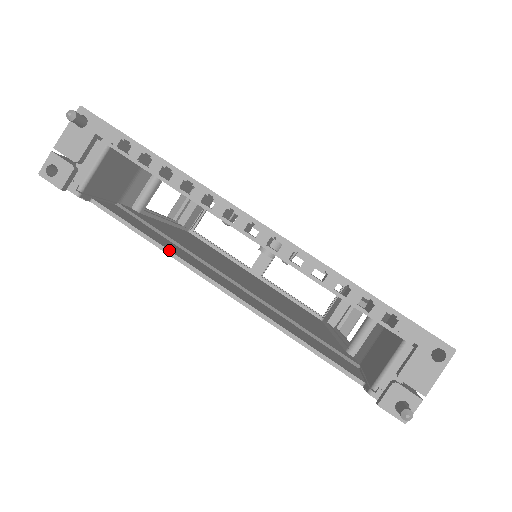
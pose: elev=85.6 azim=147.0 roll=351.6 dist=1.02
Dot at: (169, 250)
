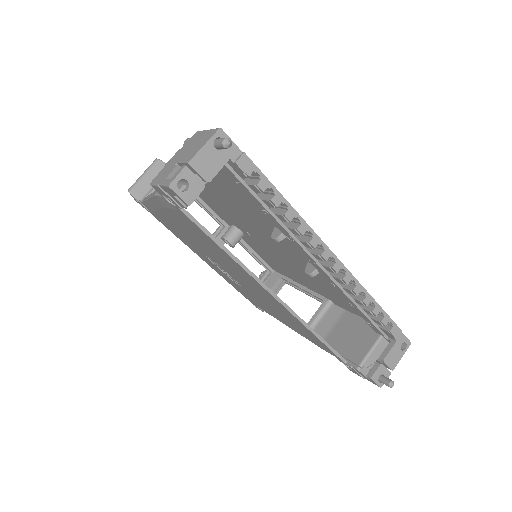
Dot at: occluded
